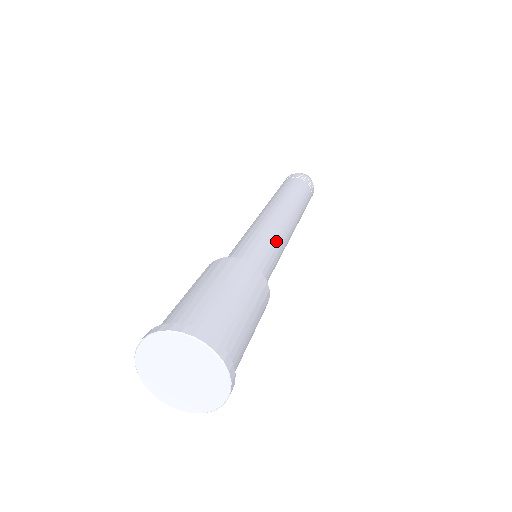
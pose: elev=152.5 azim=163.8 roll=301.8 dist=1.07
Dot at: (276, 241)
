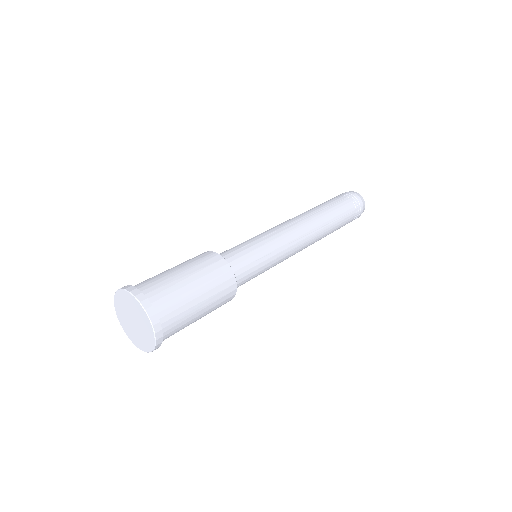
Dot at: (267, 240)
